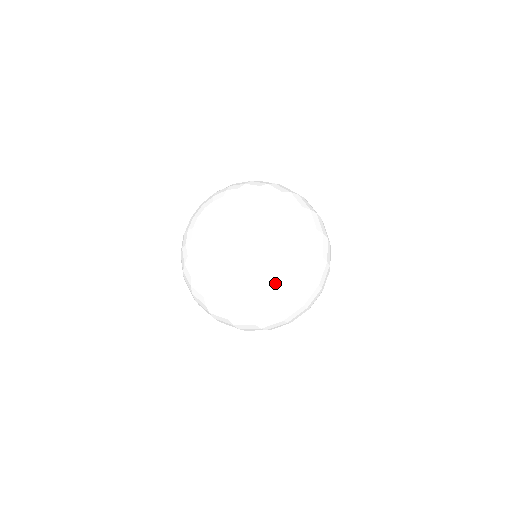
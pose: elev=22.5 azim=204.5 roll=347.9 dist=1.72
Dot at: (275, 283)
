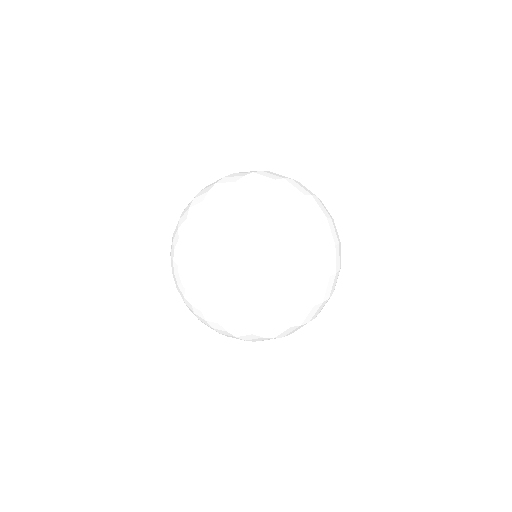
Dot at: (266, 325)
